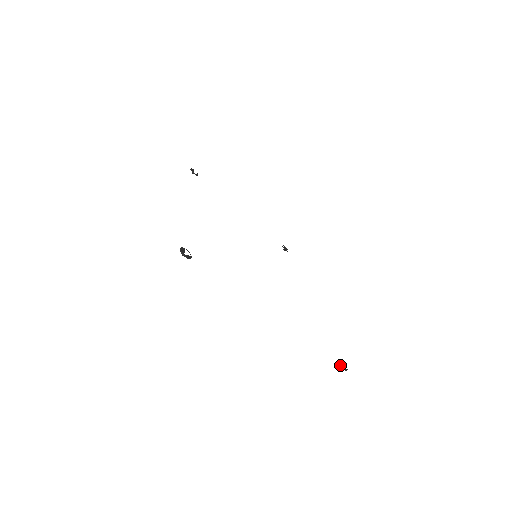
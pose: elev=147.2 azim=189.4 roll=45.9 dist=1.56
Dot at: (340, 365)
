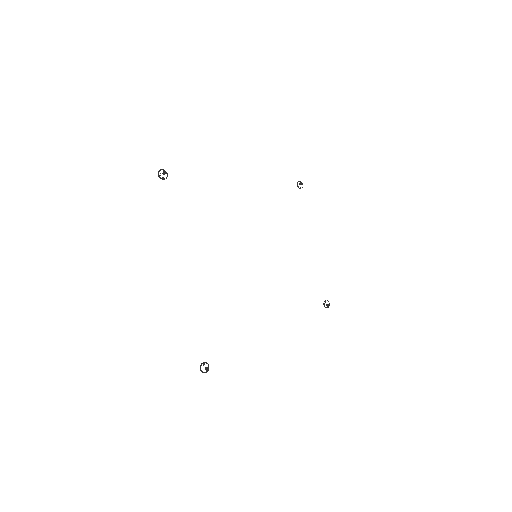
Dot at: occluded
